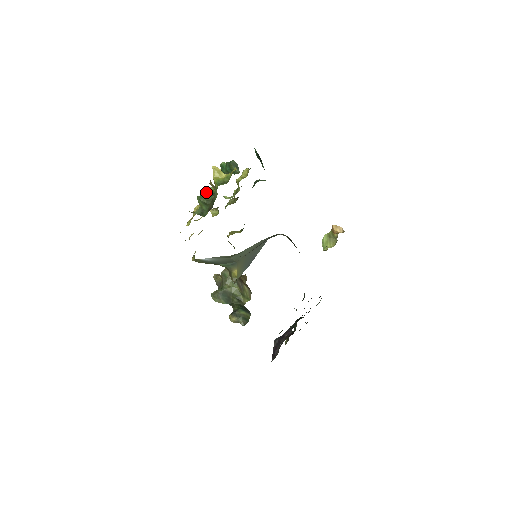
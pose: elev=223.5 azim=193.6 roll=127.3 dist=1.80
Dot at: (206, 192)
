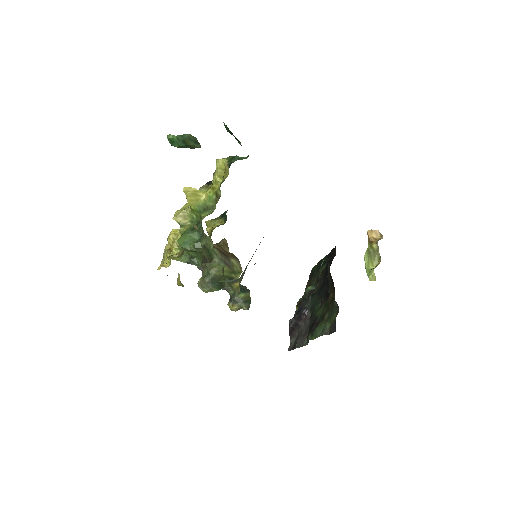
Dot at: (182, 221)
